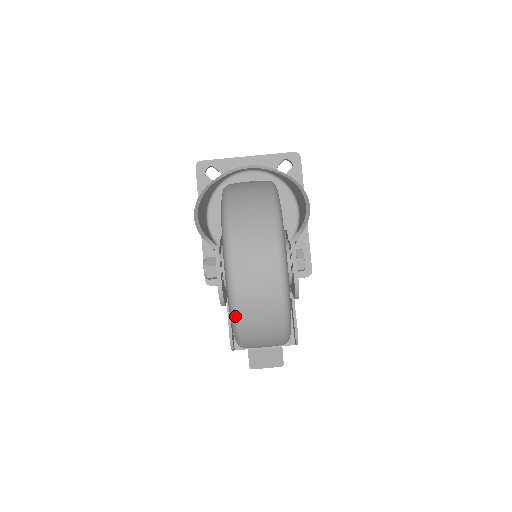
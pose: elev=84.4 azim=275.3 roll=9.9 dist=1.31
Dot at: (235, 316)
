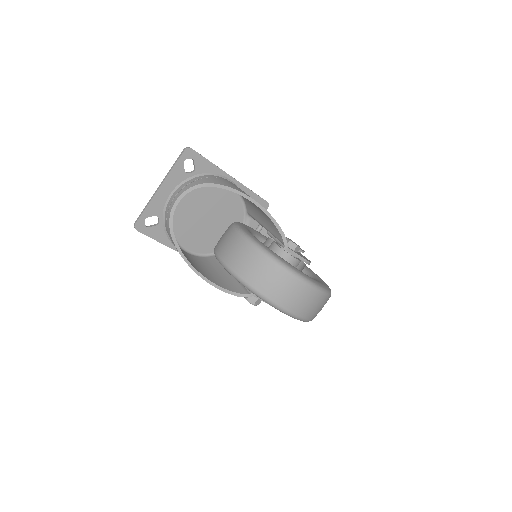
Dot at: occluded
